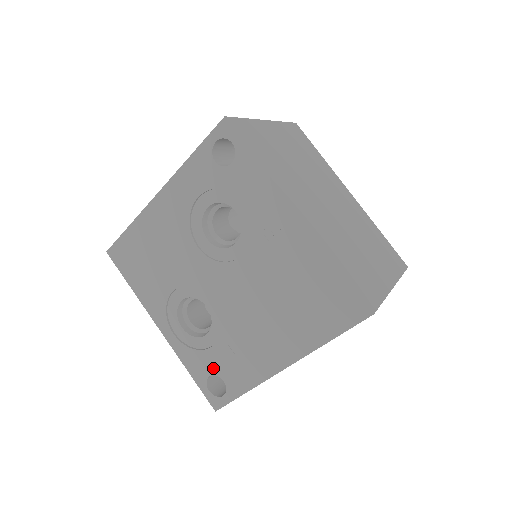
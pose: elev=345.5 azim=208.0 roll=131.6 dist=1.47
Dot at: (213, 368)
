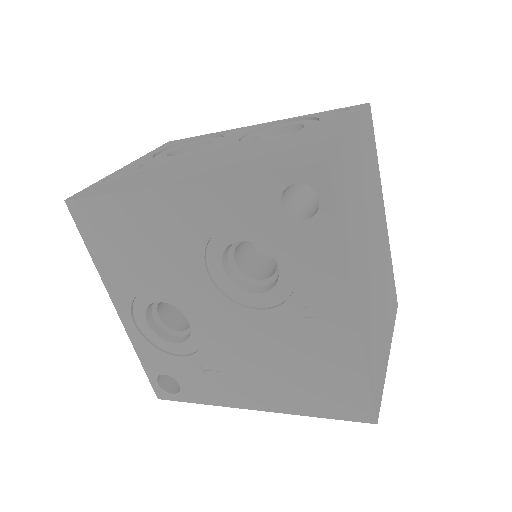
Dot at: (172, 371)
